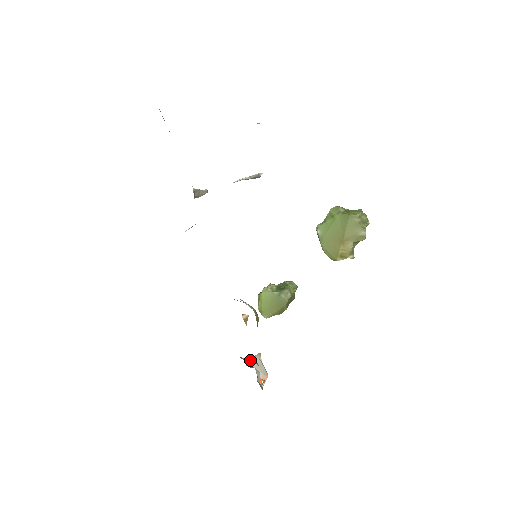
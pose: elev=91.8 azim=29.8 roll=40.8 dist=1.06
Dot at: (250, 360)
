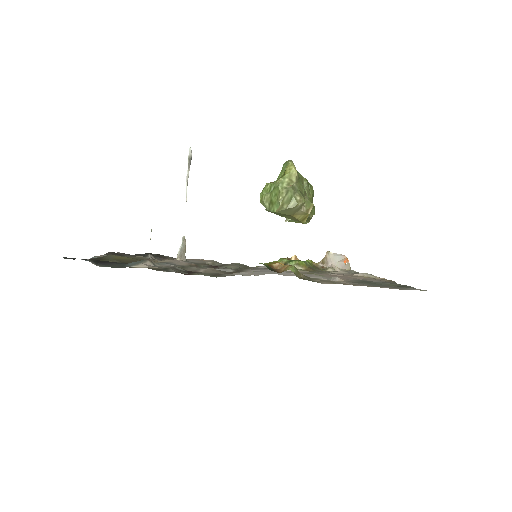
Dot at: (325, 261)
